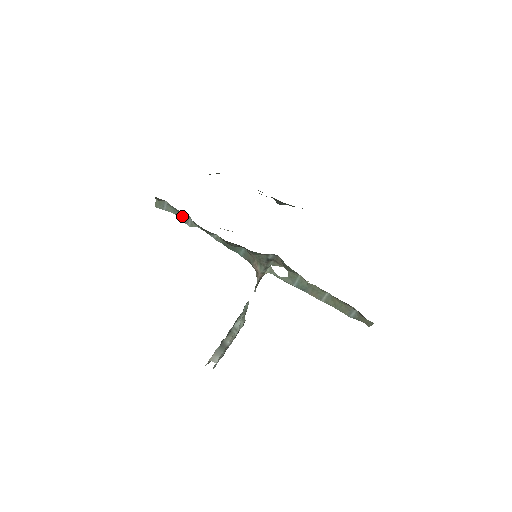
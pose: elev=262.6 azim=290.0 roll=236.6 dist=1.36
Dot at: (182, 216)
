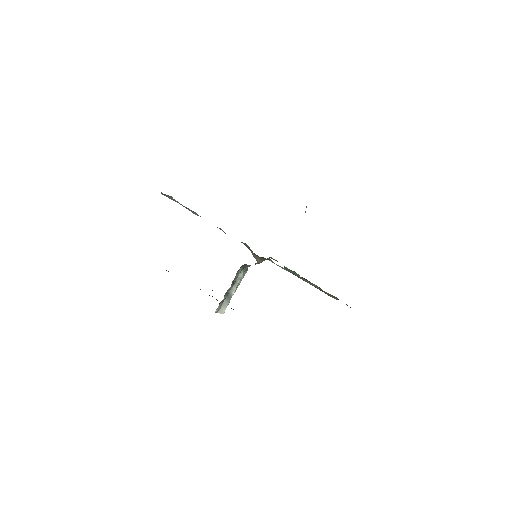
Dot at: (188, 208)
